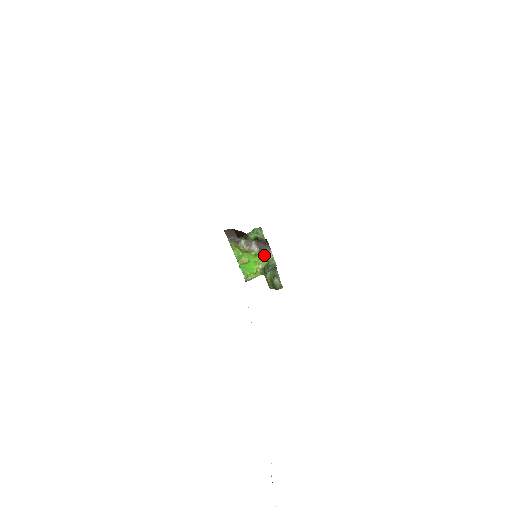
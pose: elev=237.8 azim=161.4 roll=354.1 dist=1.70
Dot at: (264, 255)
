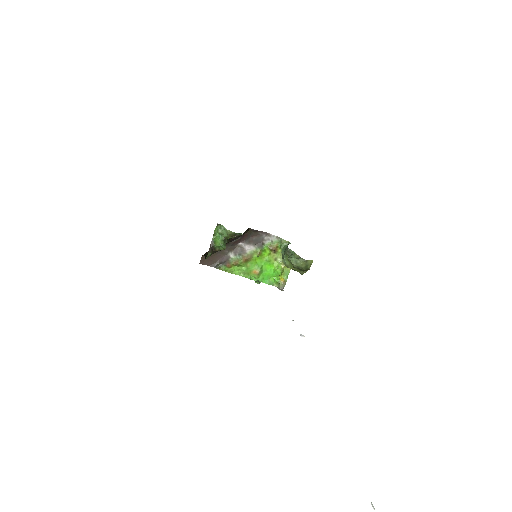
Dot at: (268, 246)
